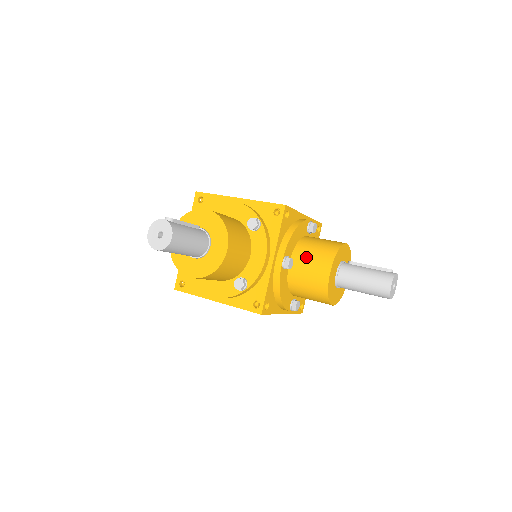
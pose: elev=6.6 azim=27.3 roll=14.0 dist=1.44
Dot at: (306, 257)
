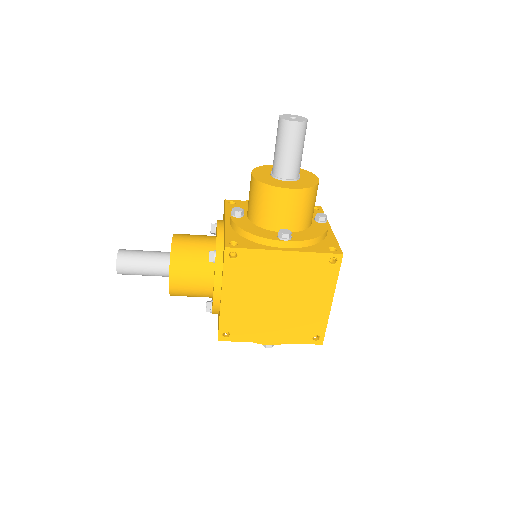
Dot at: occluded
